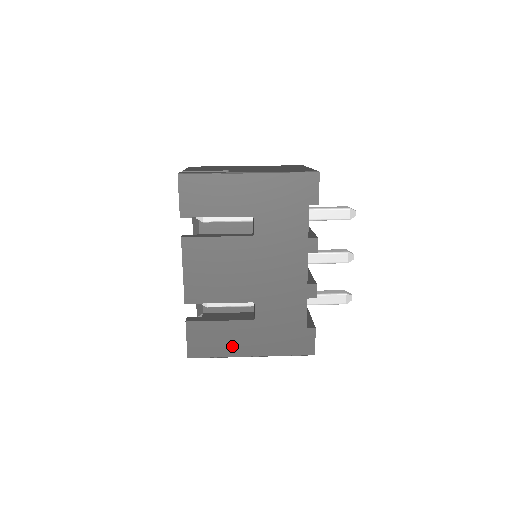
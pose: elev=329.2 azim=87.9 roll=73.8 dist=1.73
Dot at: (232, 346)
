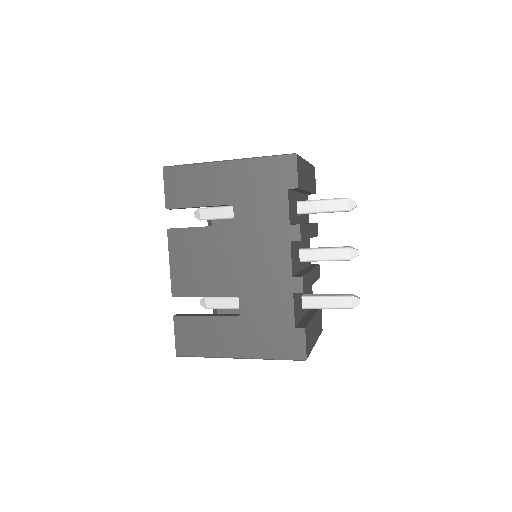
Dot at: (218, 345)
